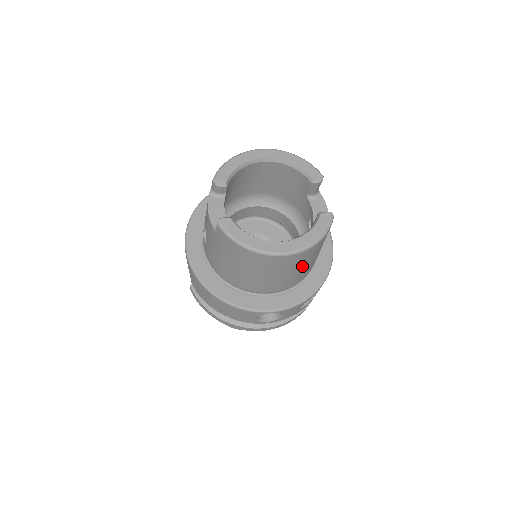
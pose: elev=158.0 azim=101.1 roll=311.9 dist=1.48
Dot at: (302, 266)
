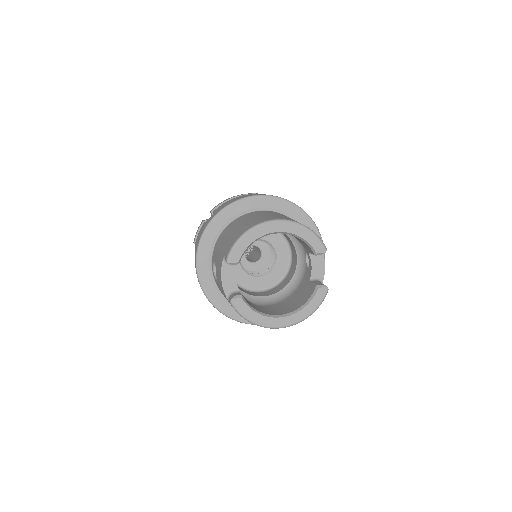
Dot at: occluded
